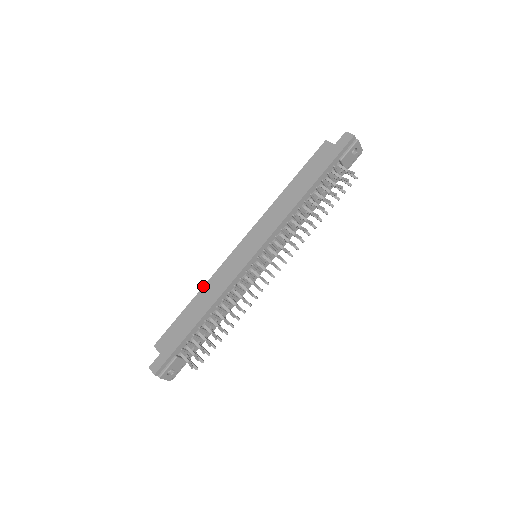
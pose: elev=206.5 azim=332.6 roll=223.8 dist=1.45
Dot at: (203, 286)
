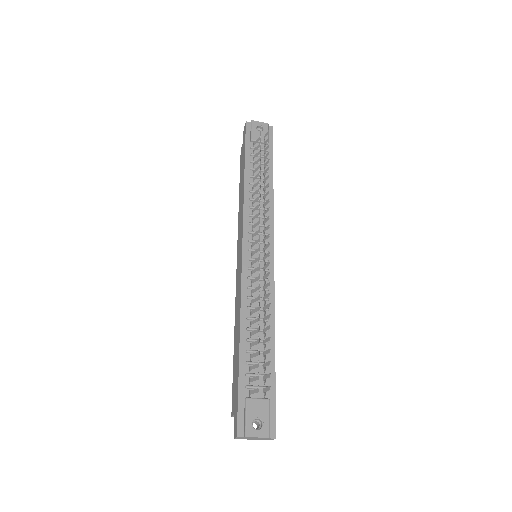
Dot at: occluded
